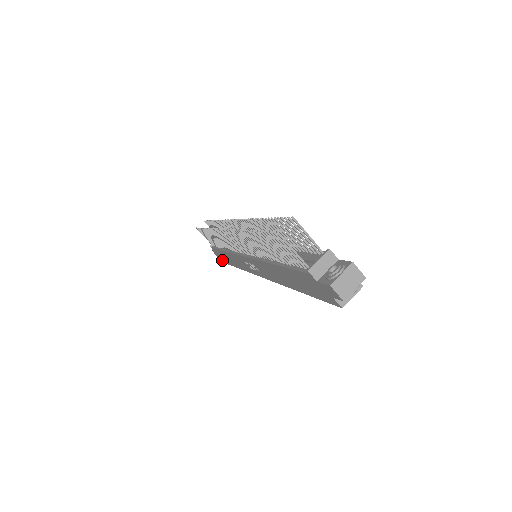
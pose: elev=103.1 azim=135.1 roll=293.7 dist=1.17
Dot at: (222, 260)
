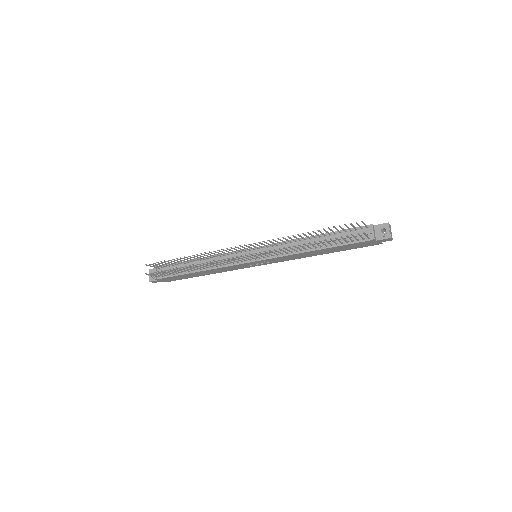
Dot at: occluded
